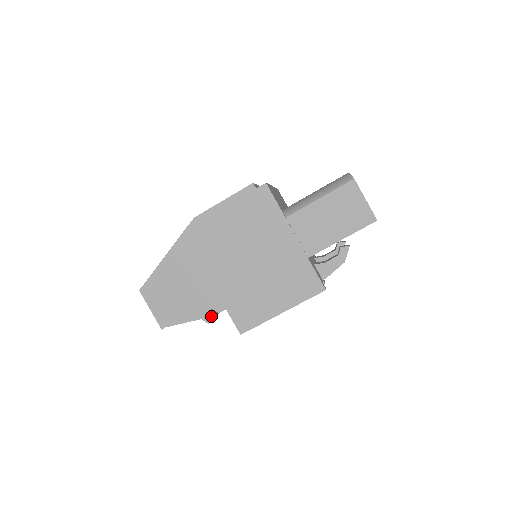
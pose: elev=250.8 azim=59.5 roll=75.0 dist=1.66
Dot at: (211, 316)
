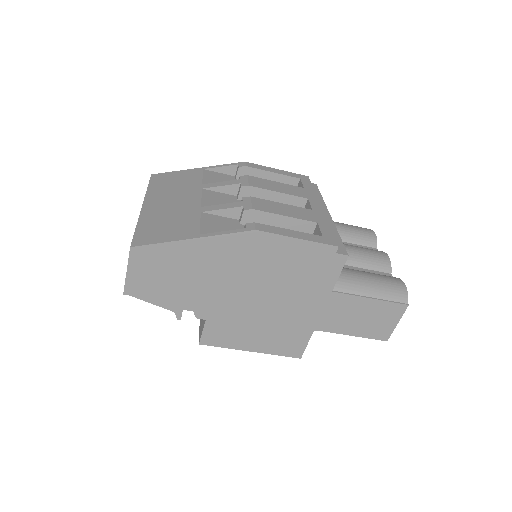
Dot at: occluded
